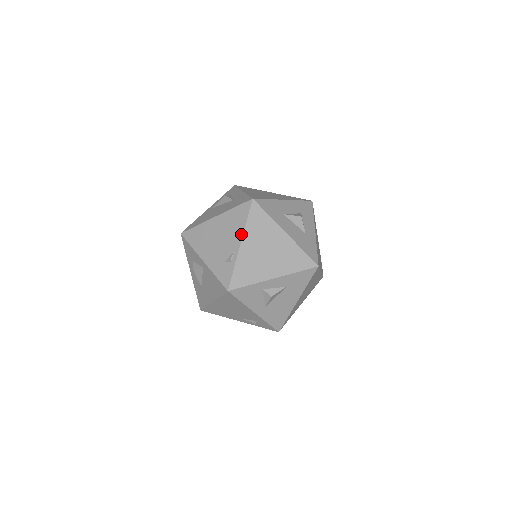
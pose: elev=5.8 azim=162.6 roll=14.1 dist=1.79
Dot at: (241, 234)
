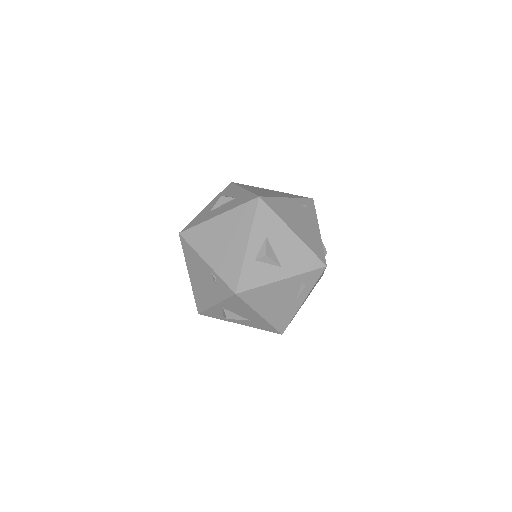
Dot at: (199, 257)
